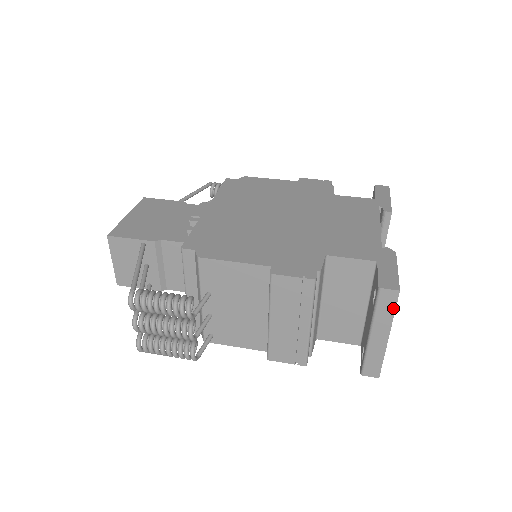
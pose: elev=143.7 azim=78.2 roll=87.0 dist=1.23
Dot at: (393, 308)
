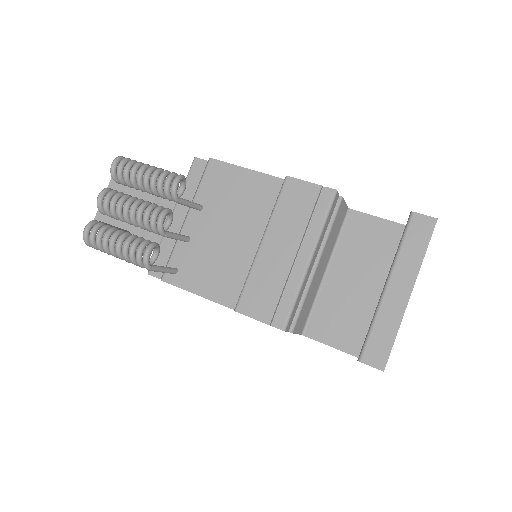
Dot at: (425, 245)
